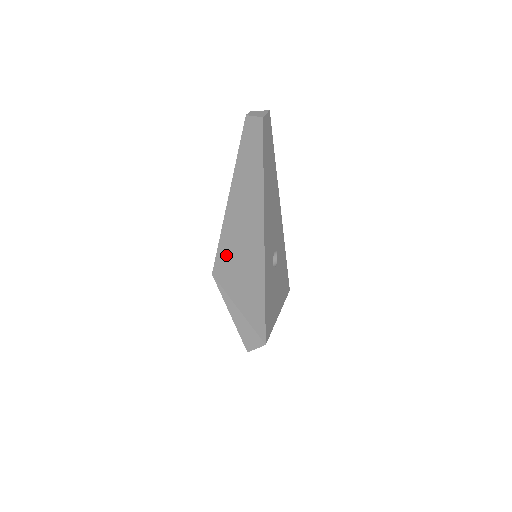
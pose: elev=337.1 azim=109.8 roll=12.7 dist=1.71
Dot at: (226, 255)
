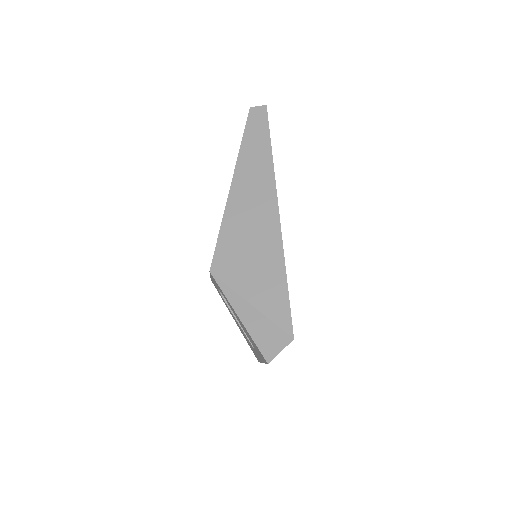
Dot at: (230, 239)
